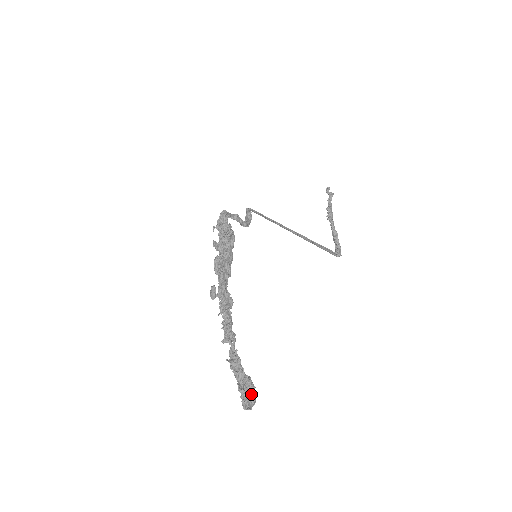
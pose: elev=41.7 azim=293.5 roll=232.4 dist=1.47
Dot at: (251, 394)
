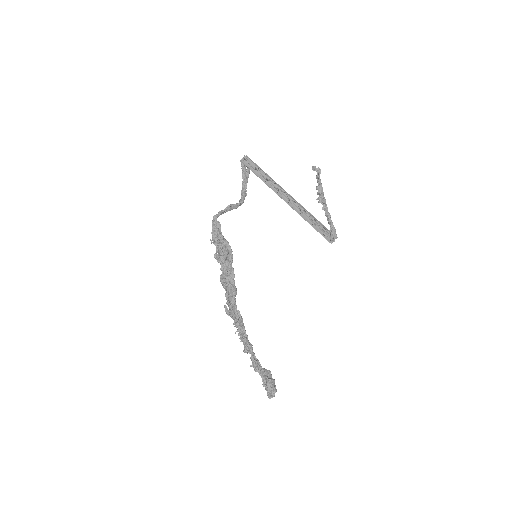
Dot at: (272, 388)
